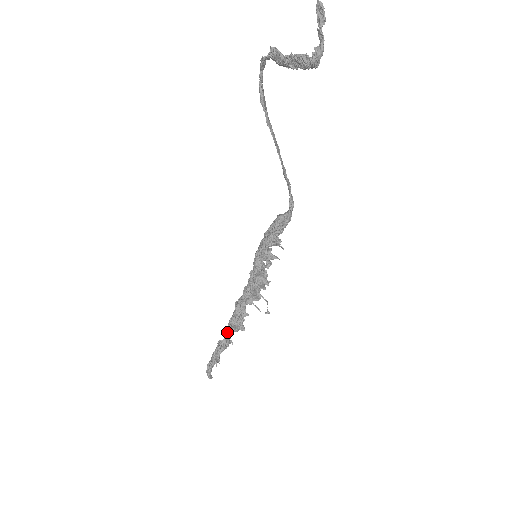
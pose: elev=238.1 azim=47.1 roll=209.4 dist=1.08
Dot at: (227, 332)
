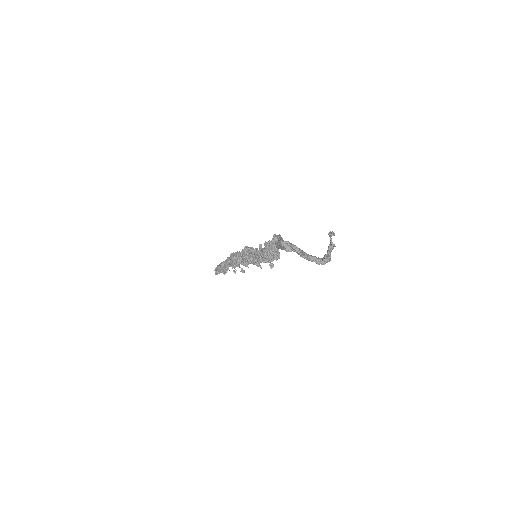
Dot at: occluded
